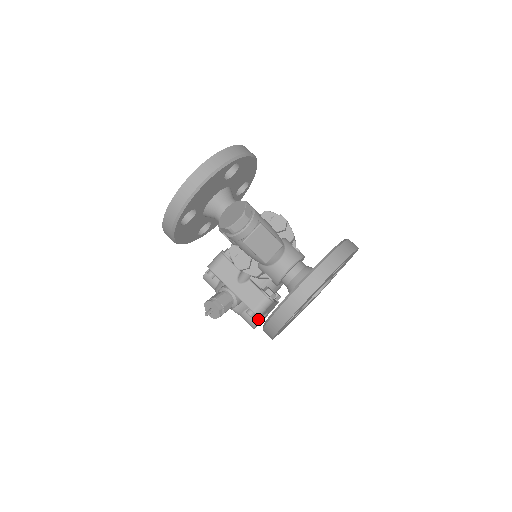
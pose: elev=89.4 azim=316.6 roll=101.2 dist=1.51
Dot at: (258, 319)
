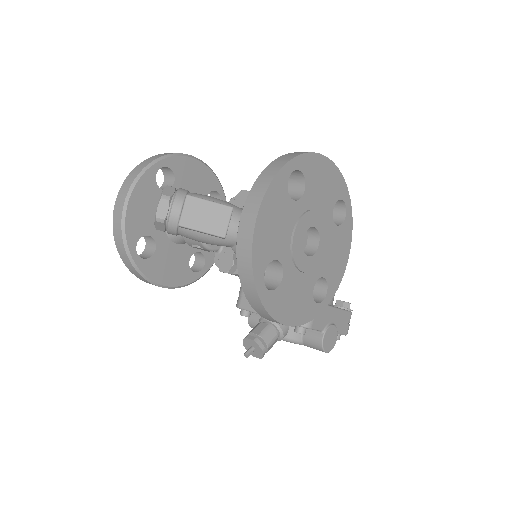
Dot at: (320, 336)
